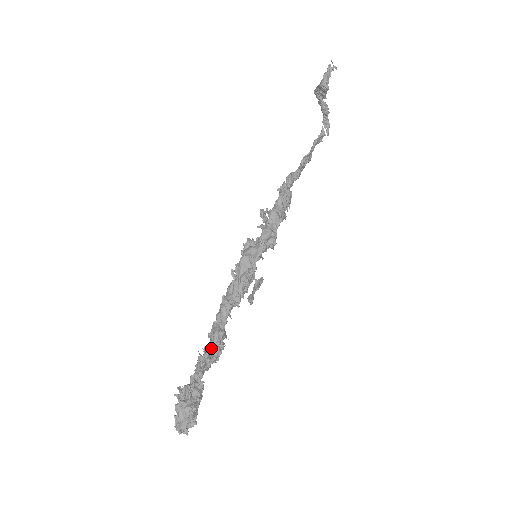
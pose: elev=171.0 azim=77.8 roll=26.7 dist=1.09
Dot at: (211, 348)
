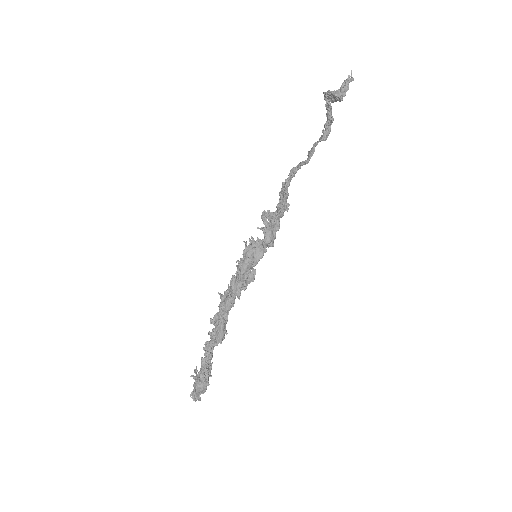
Dot at: (217, 335)
